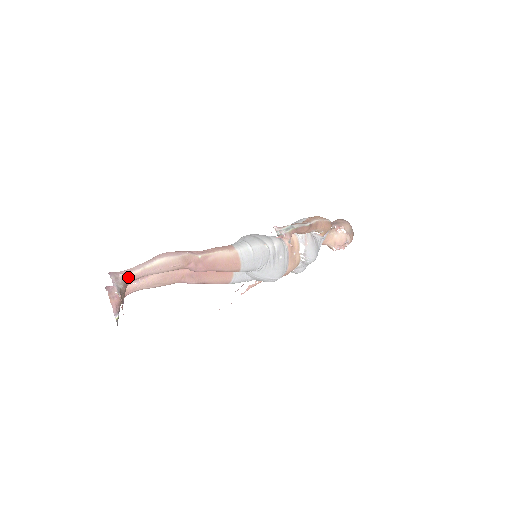
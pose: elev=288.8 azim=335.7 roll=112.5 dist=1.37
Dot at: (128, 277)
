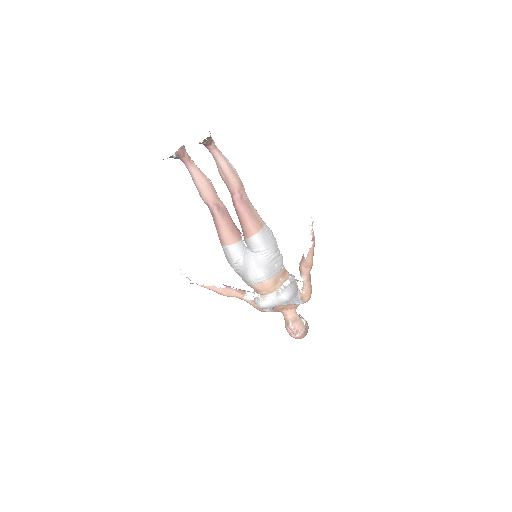
Dot at: (215, 145)
